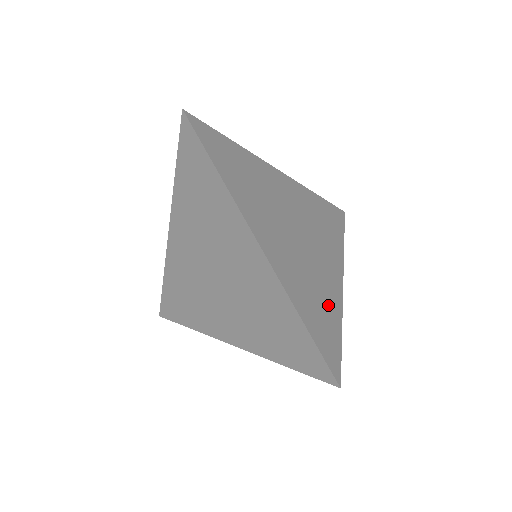
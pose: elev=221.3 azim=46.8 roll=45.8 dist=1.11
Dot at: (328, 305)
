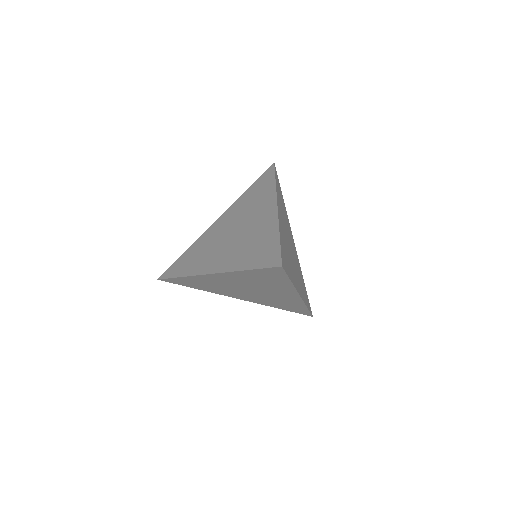
Dot at: (291, 270)
